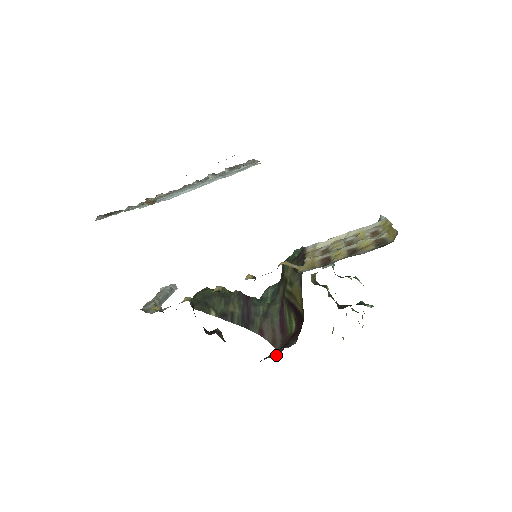
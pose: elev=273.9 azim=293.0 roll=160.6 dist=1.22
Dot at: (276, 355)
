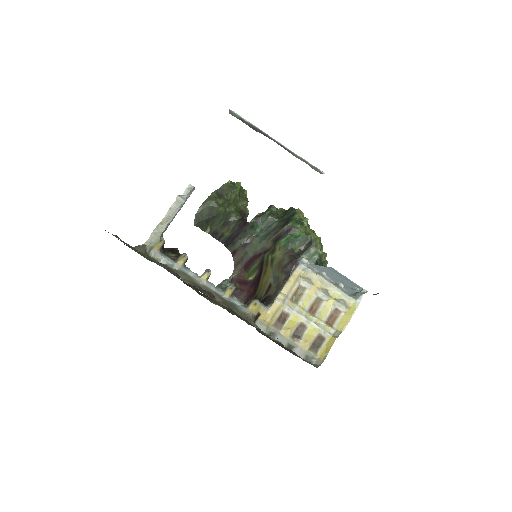
Dot at: (229, 278)
